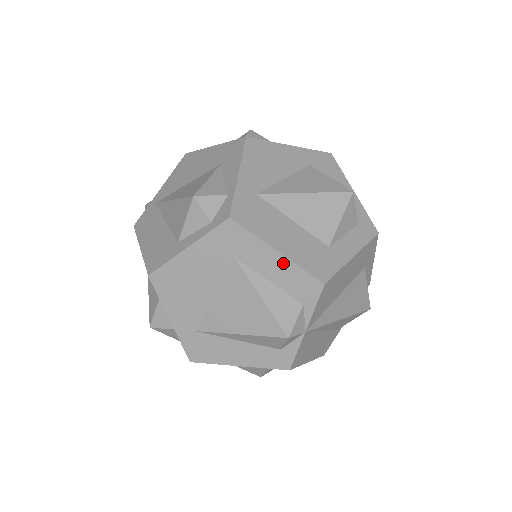
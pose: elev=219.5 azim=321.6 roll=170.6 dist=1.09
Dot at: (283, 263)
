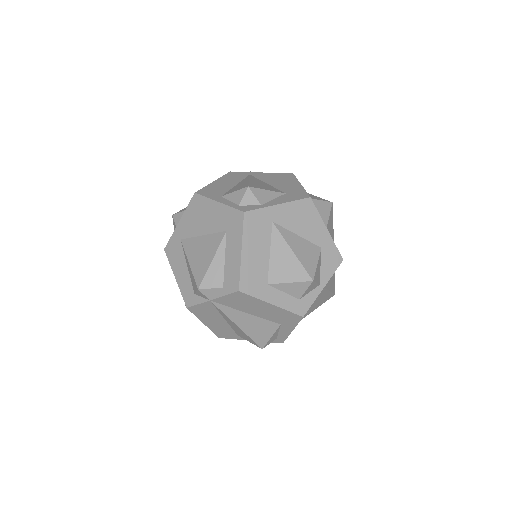
Dot at: (237, 259)
